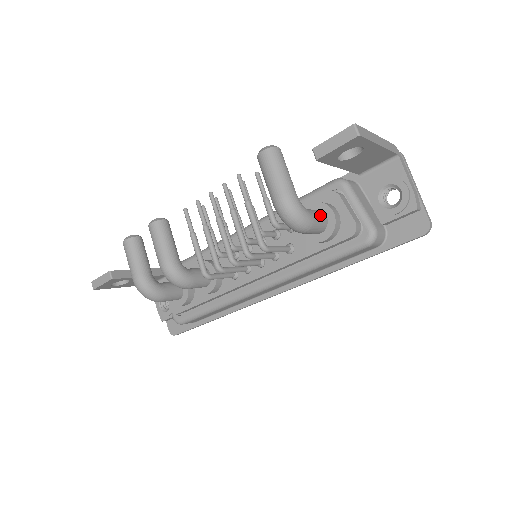
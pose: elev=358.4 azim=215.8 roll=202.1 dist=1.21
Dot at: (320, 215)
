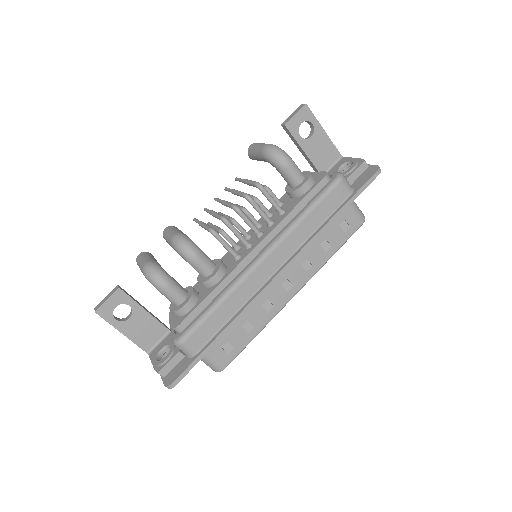
Dot at: occluded
